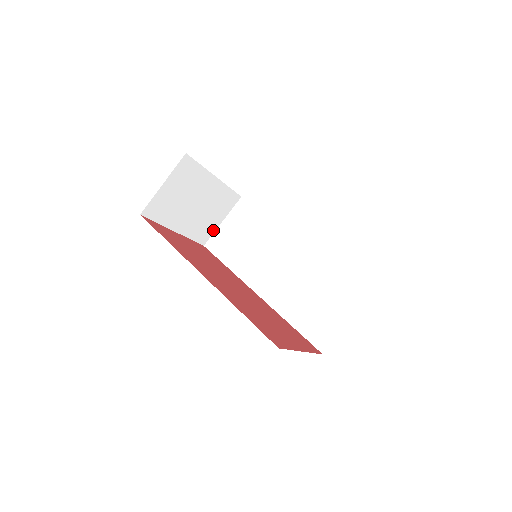
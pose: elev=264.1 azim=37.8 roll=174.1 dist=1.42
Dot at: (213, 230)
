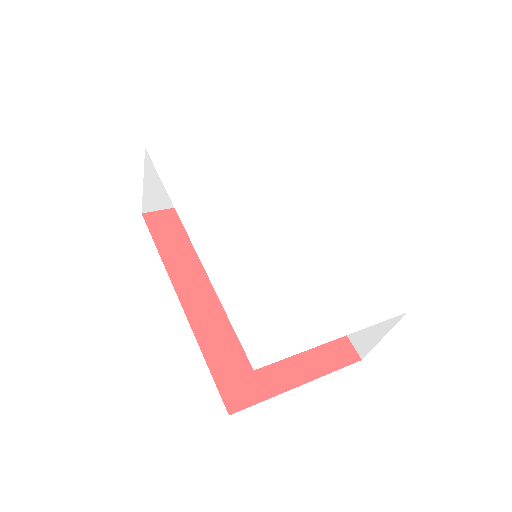
Dot at: occluded
